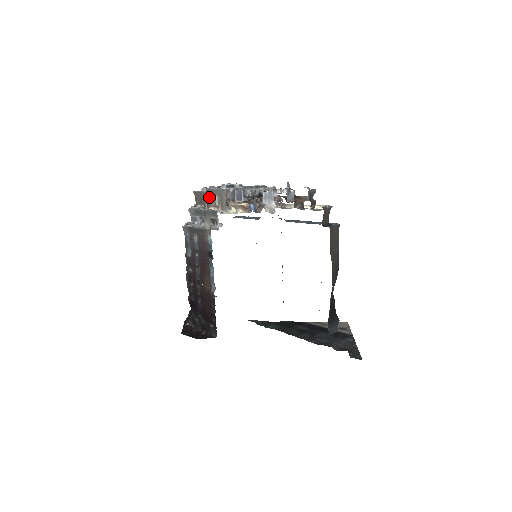
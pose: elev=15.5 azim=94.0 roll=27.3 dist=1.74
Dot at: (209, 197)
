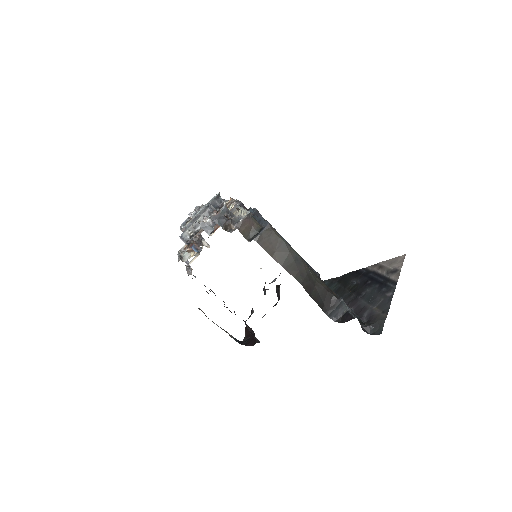
Dot at: occluded
